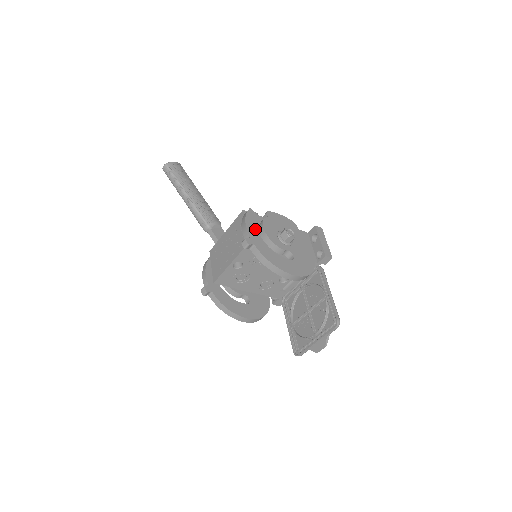
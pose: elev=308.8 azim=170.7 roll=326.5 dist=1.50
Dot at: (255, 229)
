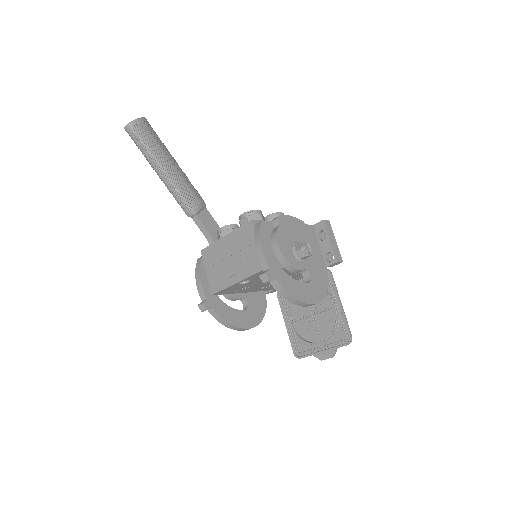
Dot at: occluded
